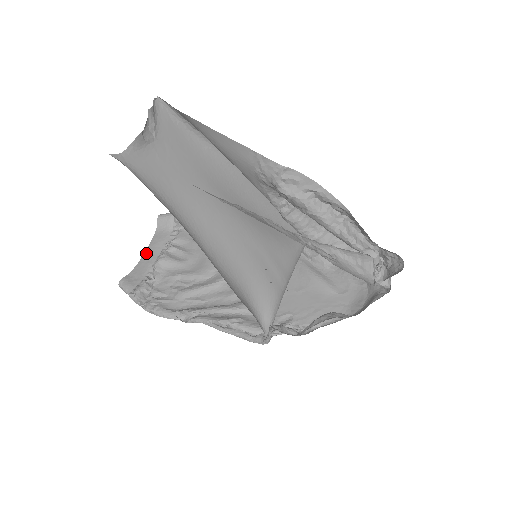
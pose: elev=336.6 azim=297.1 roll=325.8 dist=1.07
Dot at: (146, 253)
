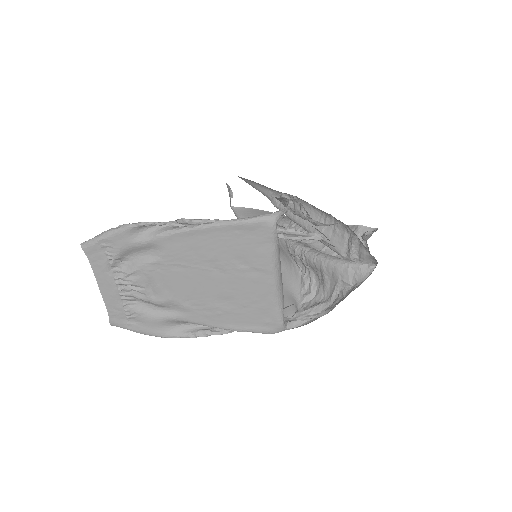
Dot at: (100, 286)
